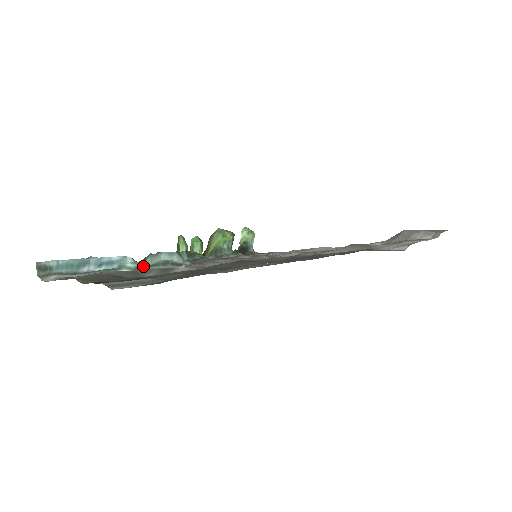
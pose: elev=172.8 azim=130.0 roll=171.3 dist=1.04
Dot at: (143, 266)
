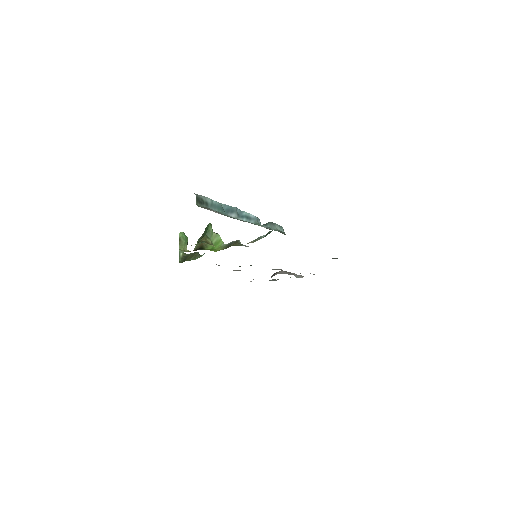
Dot at: (269, 229)
